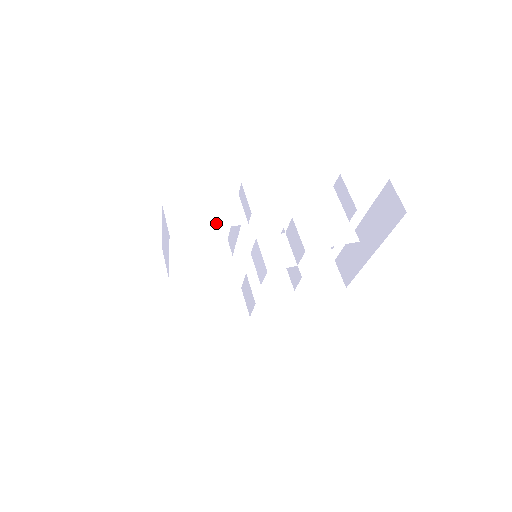
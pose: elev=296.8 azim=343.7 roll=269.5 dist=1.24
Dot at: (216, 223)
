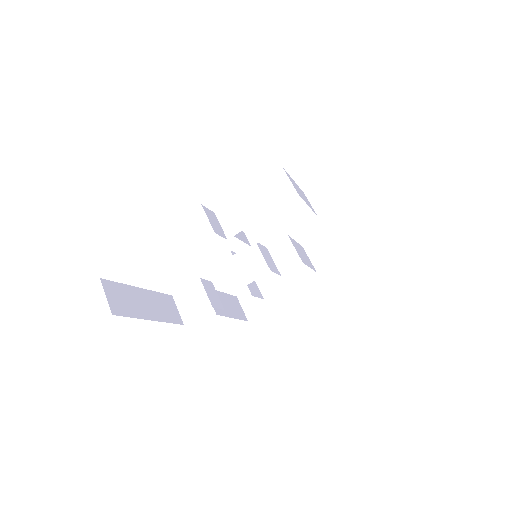
Dot at: (308, 204)
